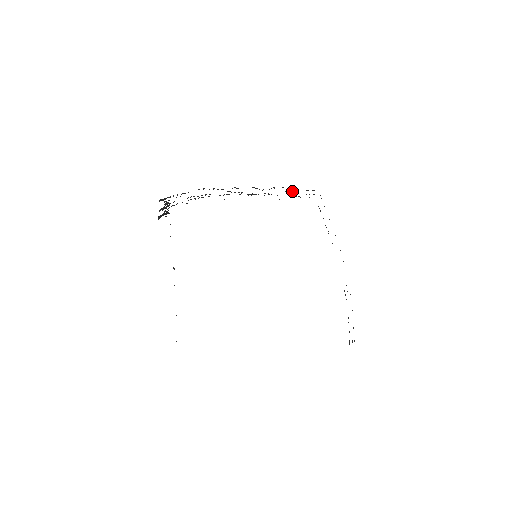
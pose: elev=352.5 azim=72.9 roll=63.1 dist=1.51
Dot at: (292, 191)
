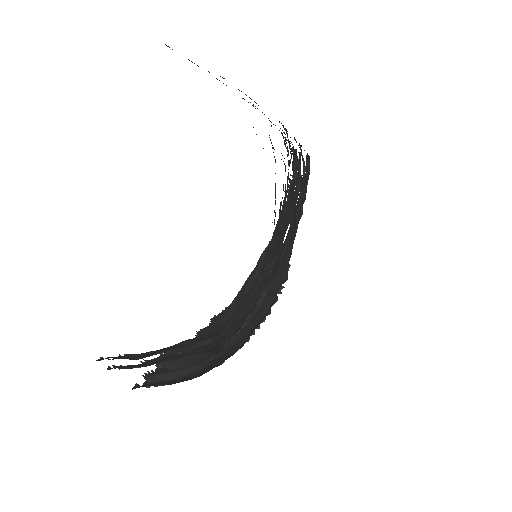
Dot at: occluded
